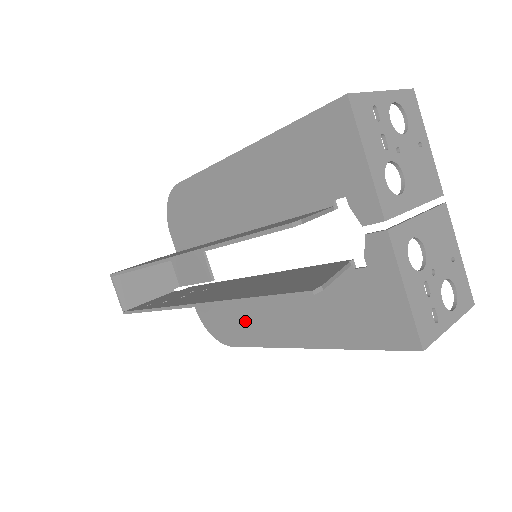
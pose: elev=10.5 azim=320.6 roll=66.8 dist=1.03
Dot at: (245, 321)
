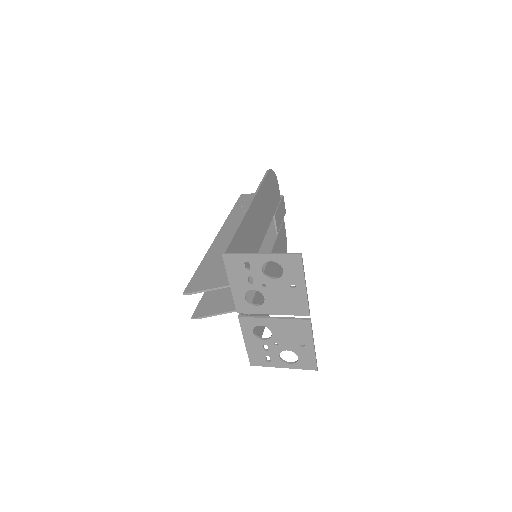
Dot at: occluded
